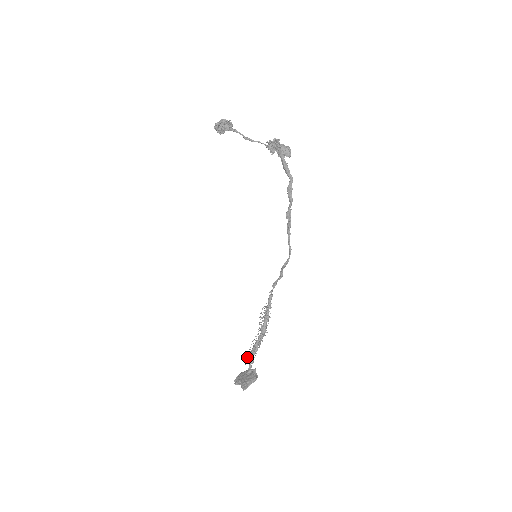
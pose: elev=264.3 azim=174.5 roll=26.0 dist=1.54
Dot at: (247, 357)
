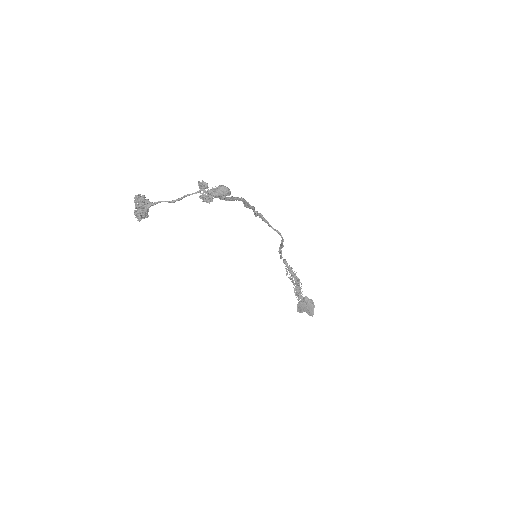
Dot at: occluded
